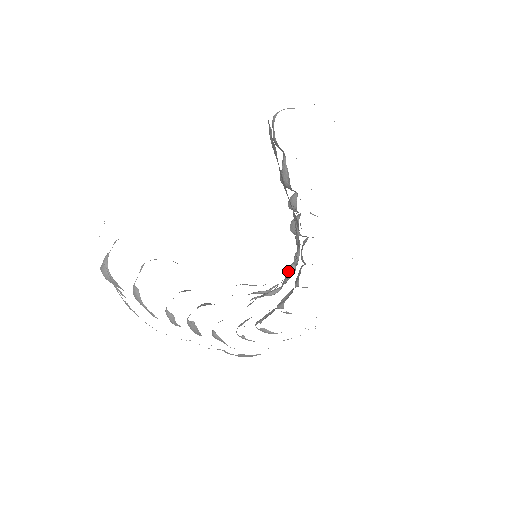
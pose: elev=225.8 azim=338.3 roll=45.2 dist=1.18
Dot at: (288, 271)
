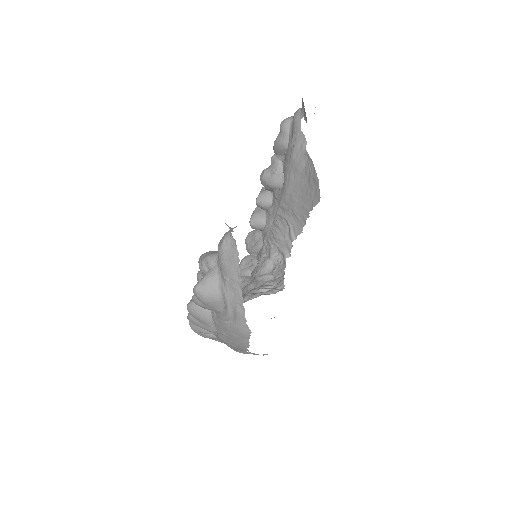
Dot at: (265, 267)
